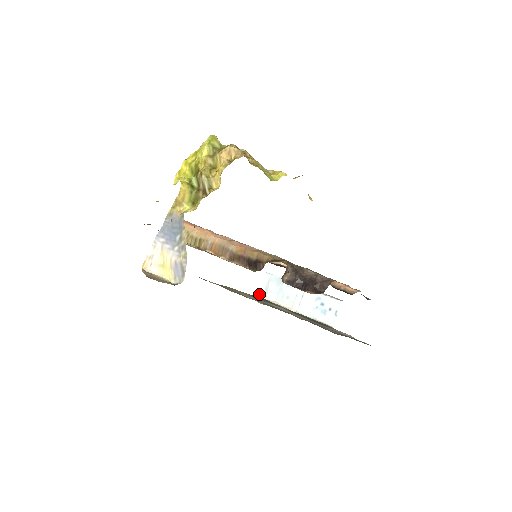
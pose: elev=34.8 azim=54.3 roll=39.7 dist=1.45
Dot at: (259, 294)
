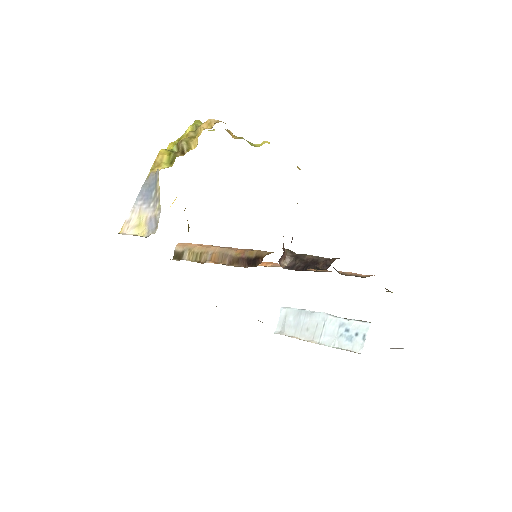
Dot at: (276, 331)
